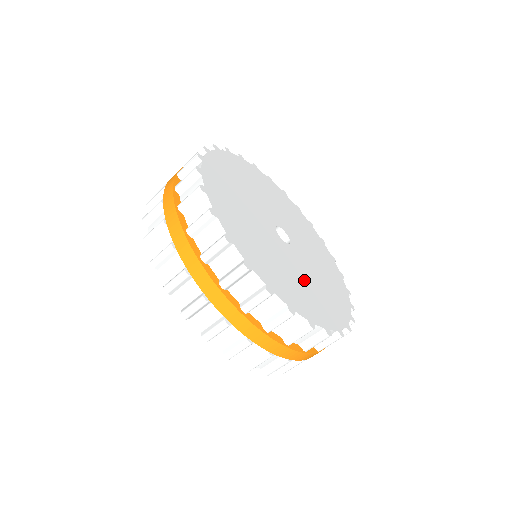
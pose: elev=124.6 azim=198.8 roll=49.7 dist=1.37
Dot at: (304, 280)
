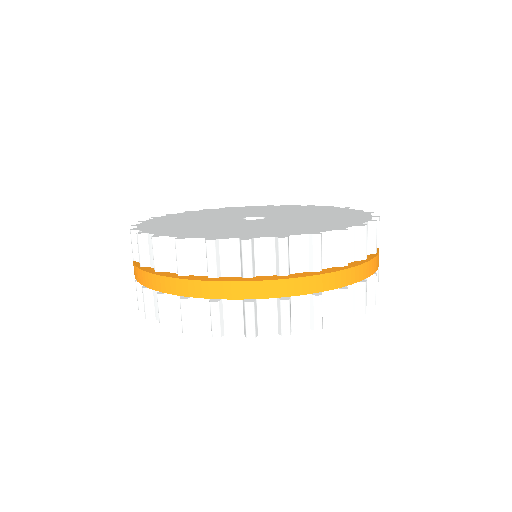
Dot at: (310, 219)
